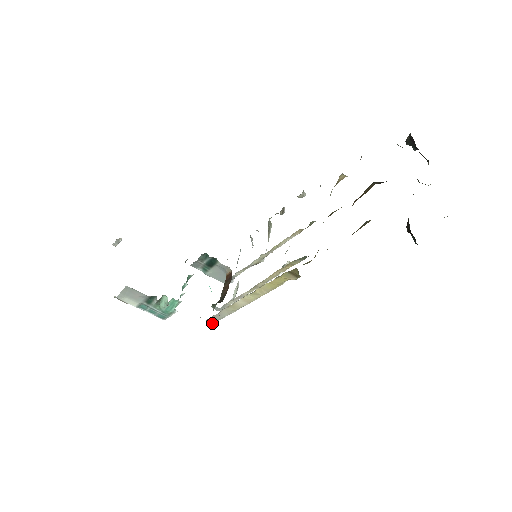
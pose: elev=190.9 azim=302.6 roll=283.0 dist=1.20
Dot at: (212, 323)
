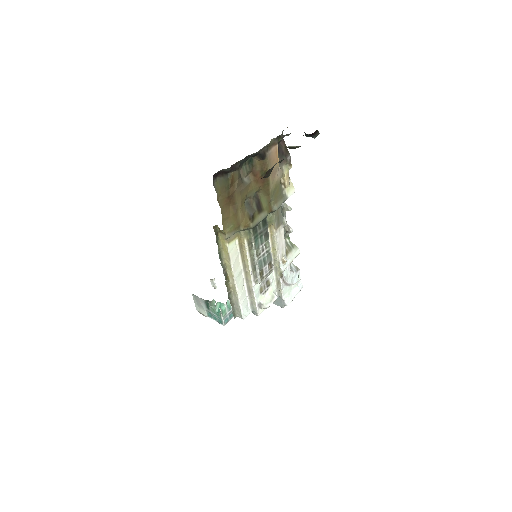
Dot at: (242, 318)
